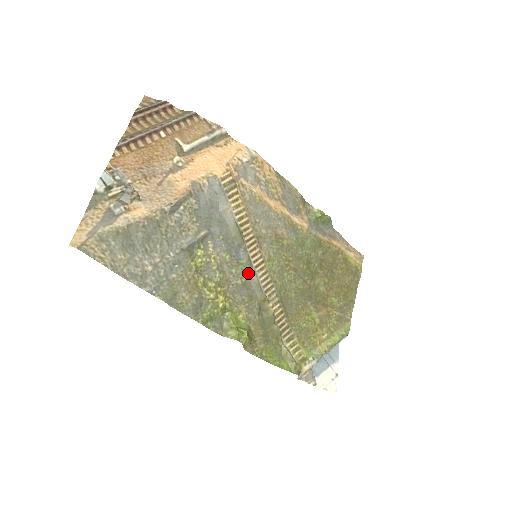
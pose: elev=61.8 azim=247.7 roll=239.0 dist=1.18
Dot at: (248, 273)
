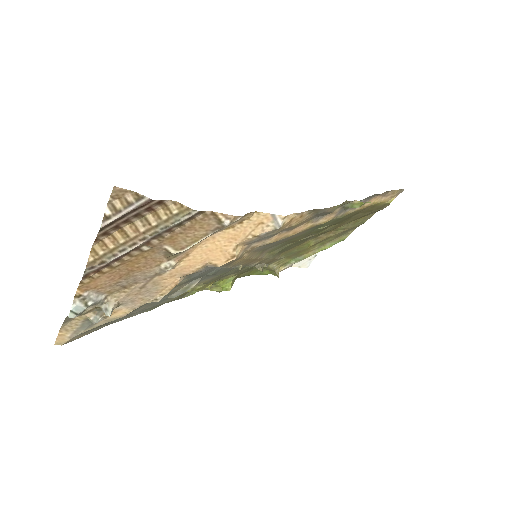
Dot at: occluded
